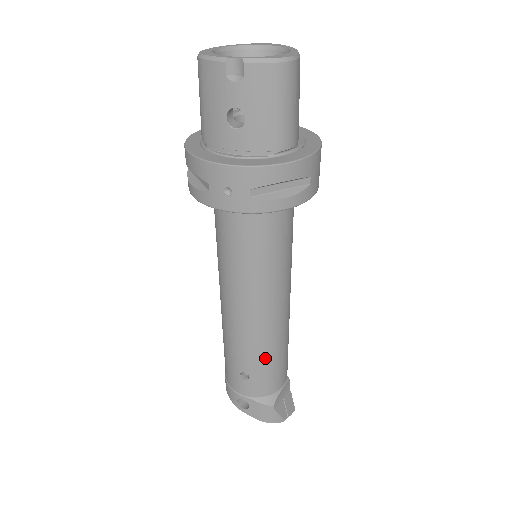
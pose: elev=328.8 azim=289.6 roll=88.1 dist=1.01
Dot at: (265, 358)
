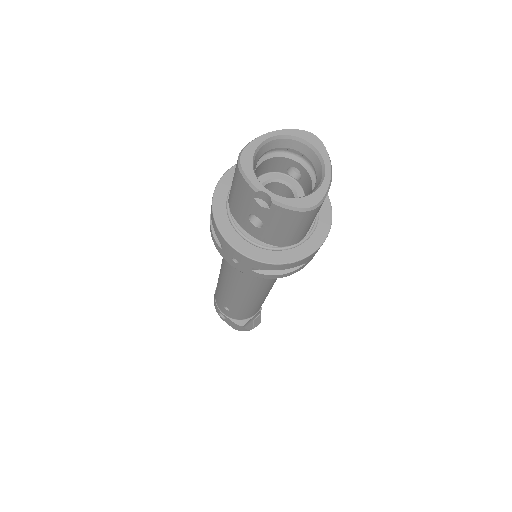
Dot at: (244, 308)
